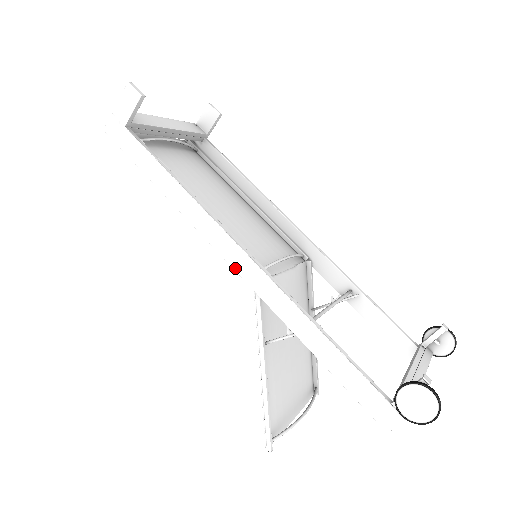
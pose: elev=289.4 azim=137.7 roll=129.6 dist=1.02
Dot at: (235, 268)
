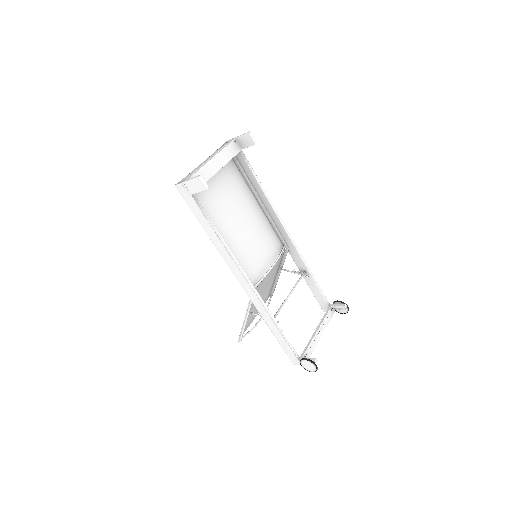
Dot at: (243, 288)
